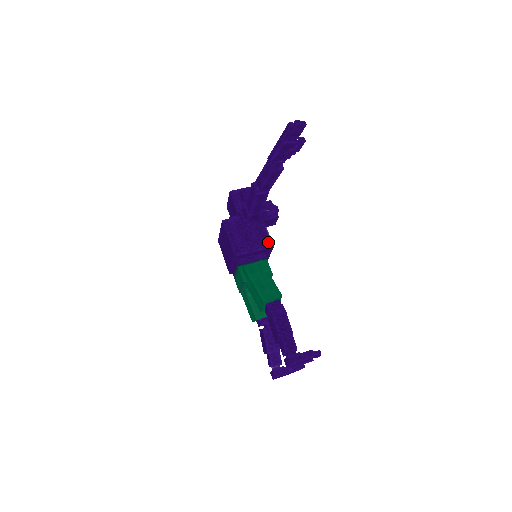
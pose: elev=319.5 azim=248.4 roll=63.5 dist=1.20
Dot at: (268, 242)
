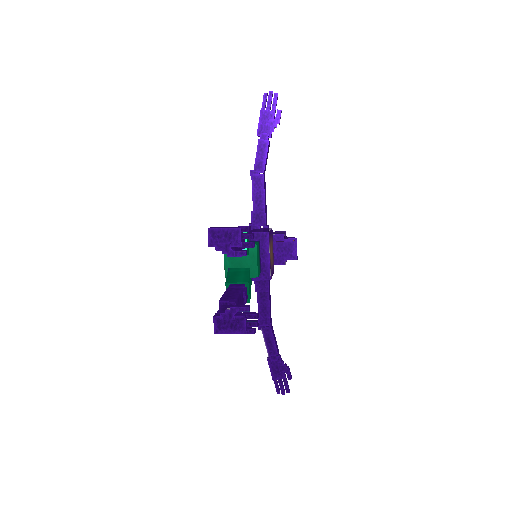
Dot at: (265, 231)
